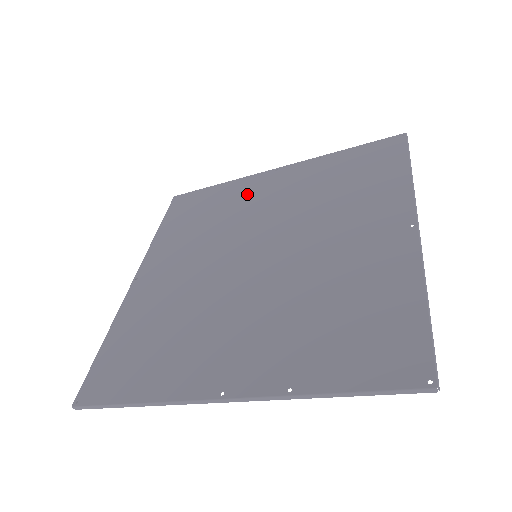
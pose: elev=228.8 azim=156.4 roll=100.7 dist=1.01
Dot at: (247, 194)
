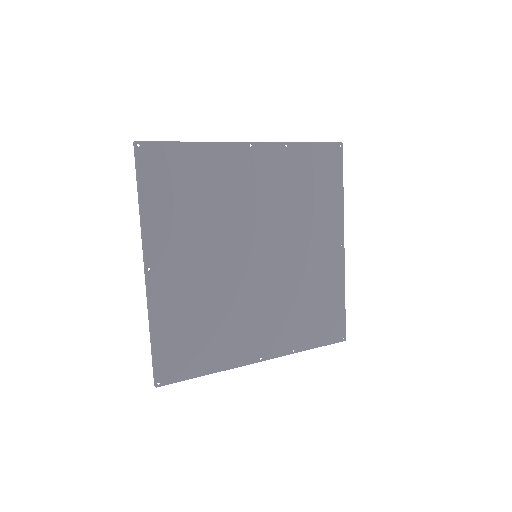
Dot at: (230, 174)
